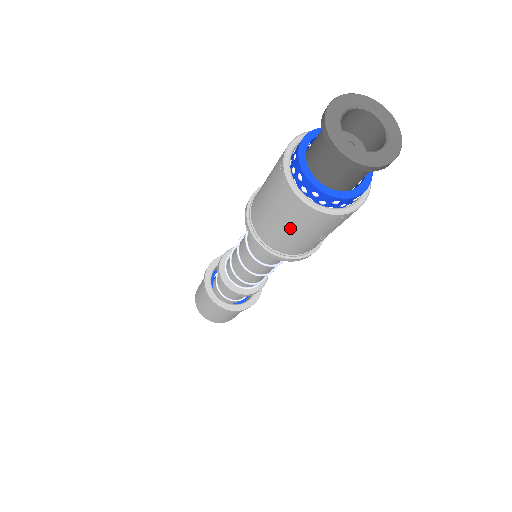
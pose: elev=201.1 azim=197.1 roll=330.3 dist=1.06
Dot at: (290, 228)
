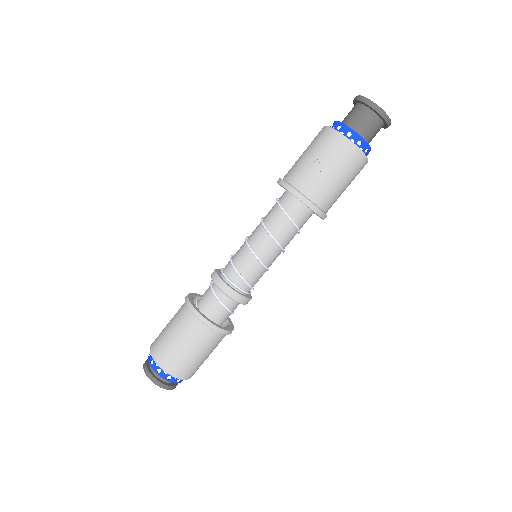
Dot at: (306, 151)
